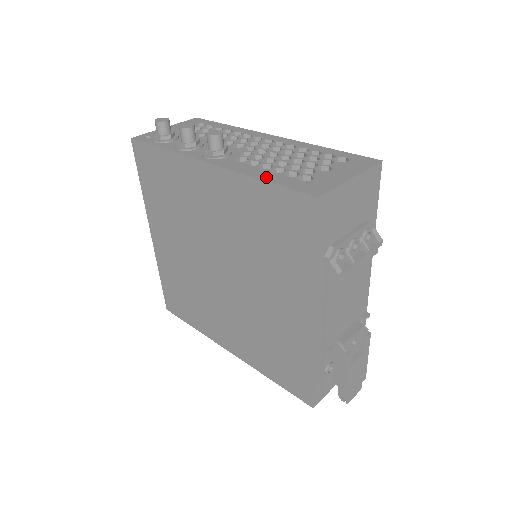
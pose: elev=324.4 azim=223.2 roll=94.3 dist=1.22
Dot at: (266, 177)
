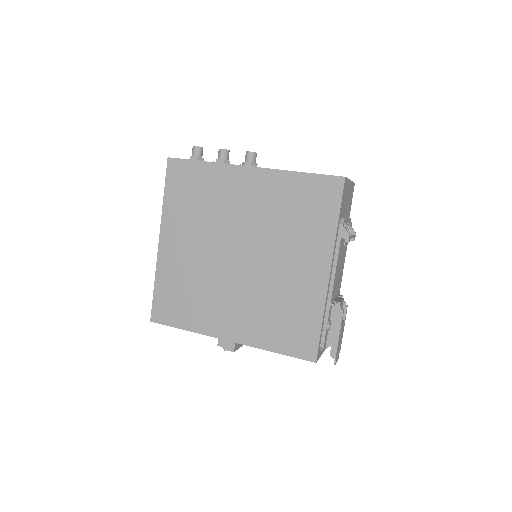
Dot at: (301, 172)
